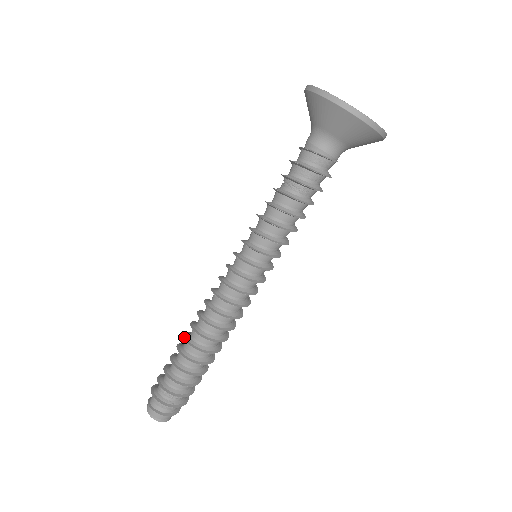
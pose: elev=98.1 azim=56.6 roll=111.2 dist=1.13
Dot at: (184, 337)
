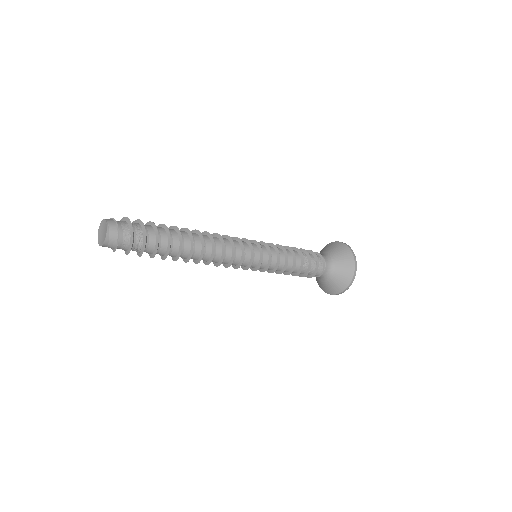
Dot at: (187, 228)
